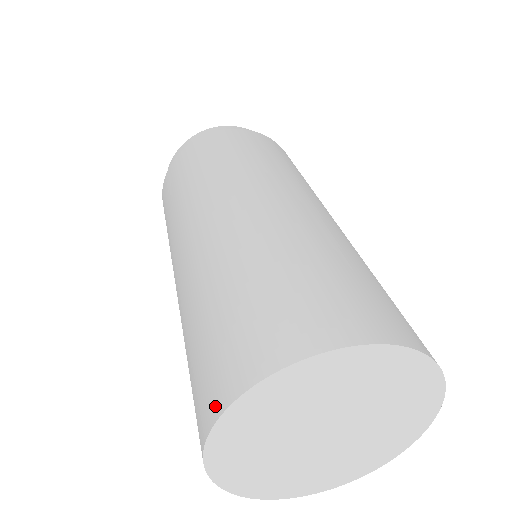
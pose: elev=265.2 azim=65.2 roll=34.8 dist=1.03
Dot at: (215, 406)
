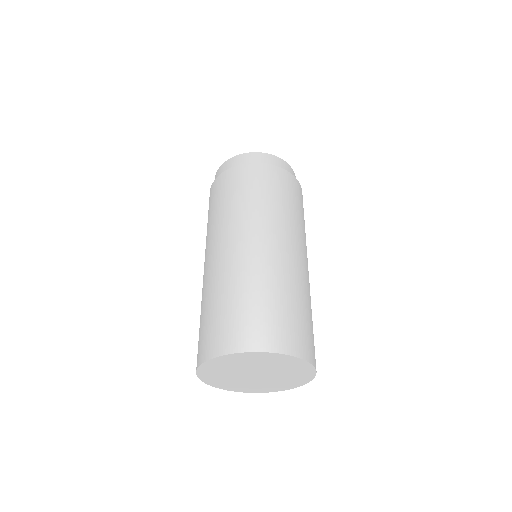
Dot at: (203, 357)
